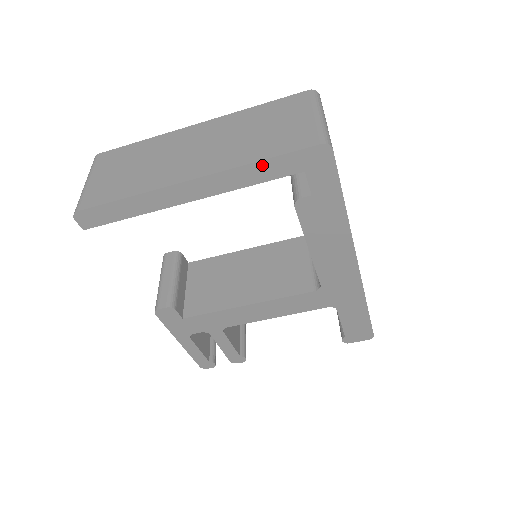
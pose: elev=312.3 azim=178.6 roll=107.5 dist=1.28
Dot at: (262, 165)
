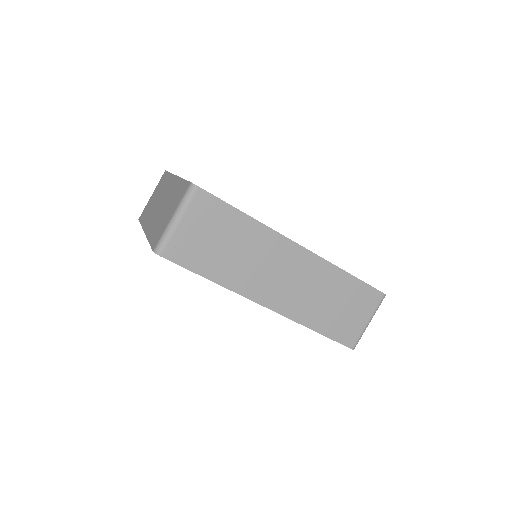
Dot at: occluded
